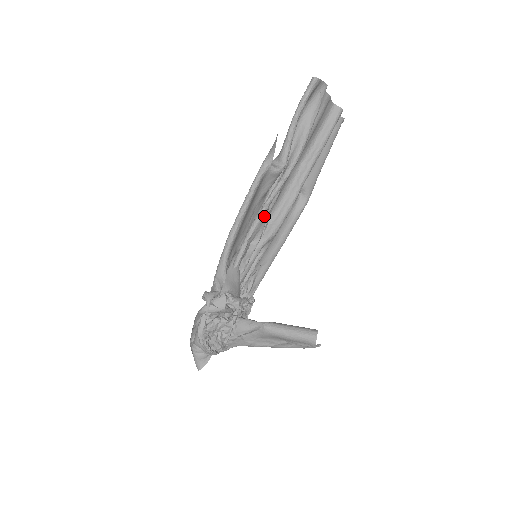
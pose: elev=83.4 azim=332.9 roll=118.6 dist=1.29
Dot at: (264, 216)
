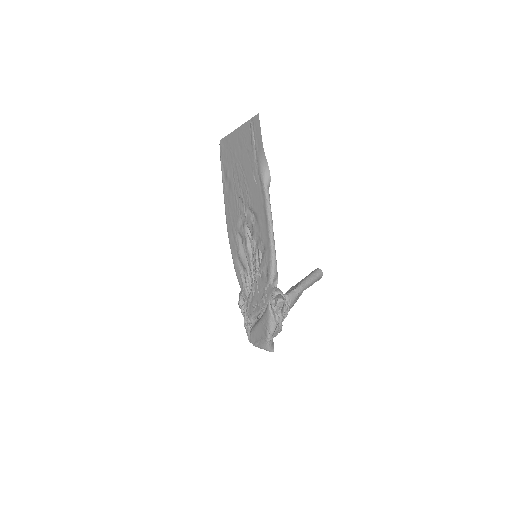
Dot at: occluded
